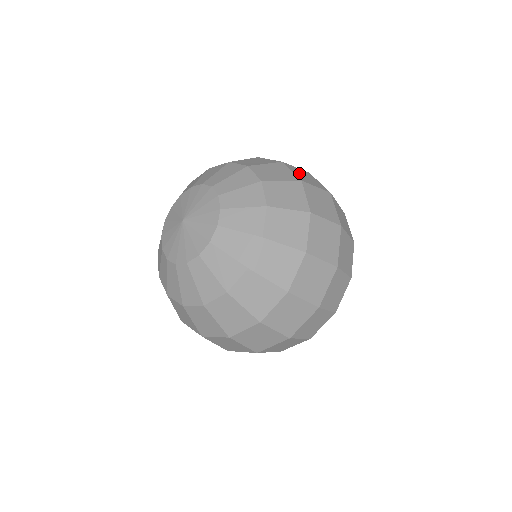
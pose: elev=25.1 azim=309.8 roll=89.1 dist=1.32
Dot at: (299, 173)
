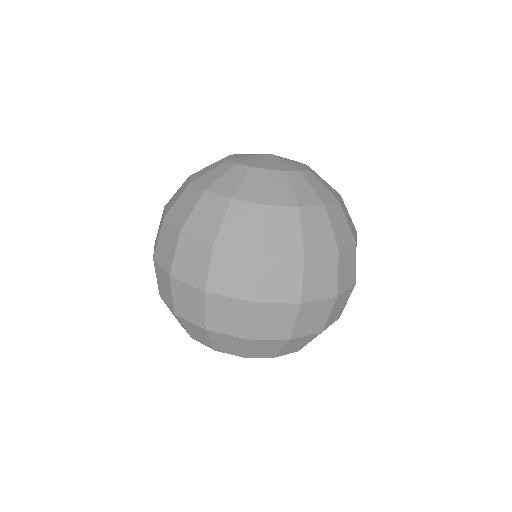
Dot at: occluded
